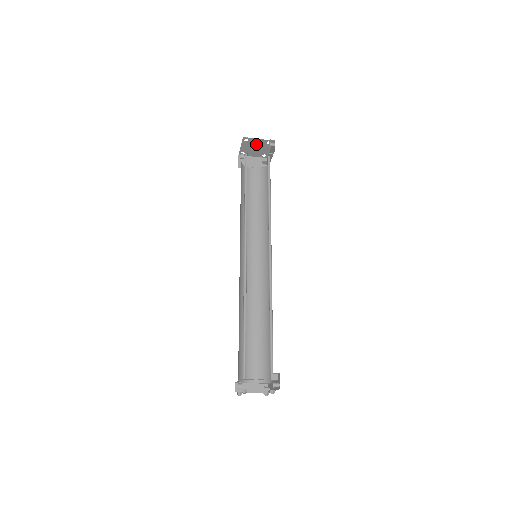
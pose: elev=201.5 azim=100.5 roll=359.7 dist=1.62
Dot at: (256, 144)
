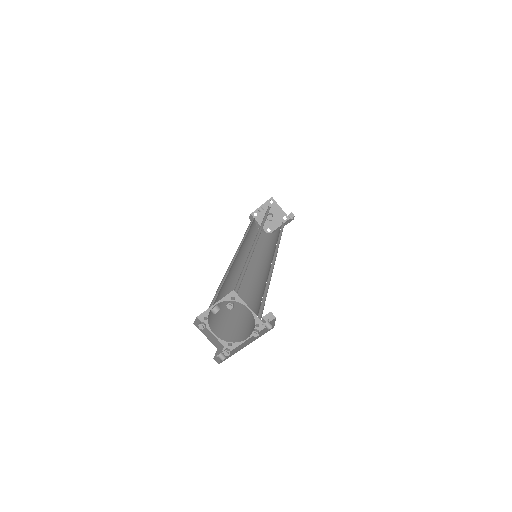
Dot at: (274, 212)
